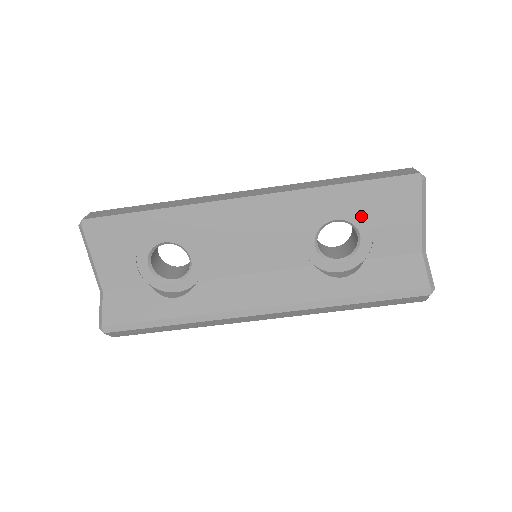
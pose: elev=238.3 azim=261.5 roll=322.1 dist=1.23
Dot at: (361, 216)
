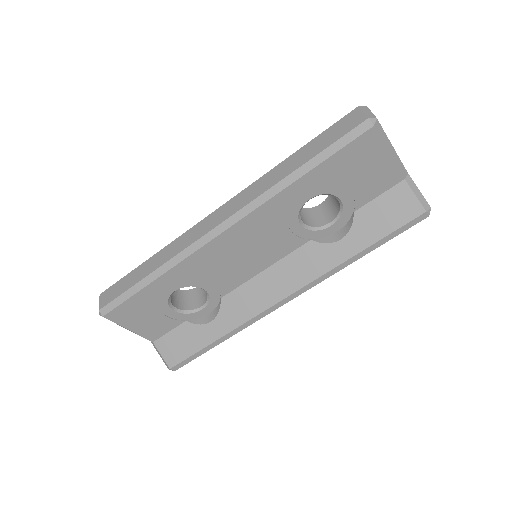
Dot at: (331, 184)
